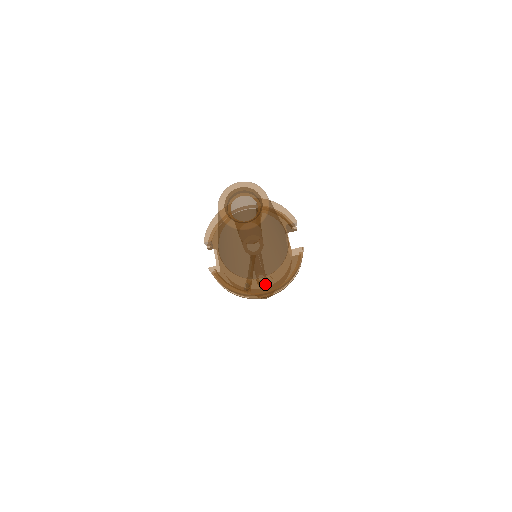
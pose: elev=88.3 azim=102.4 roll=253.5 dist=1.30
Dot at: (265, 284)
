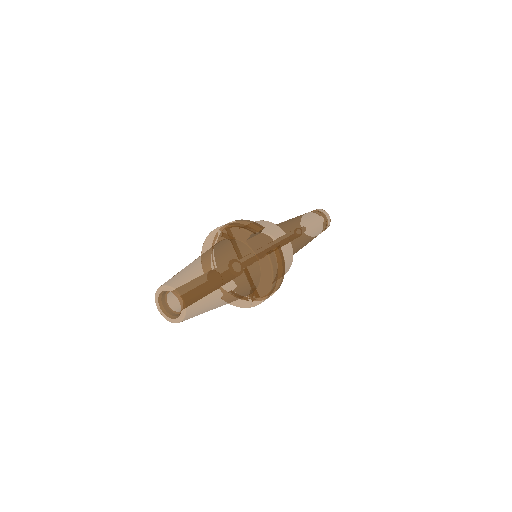
Dot at: (259, 295)
